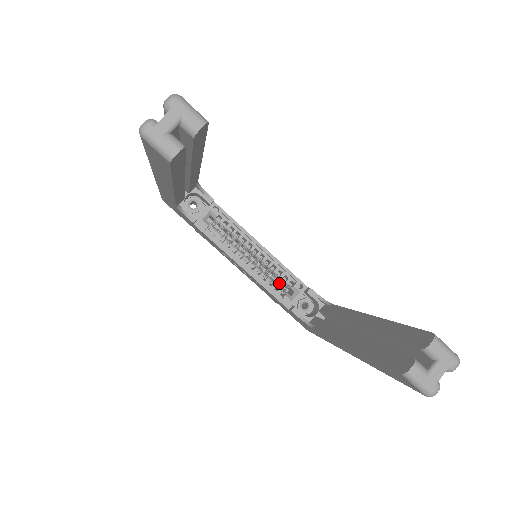
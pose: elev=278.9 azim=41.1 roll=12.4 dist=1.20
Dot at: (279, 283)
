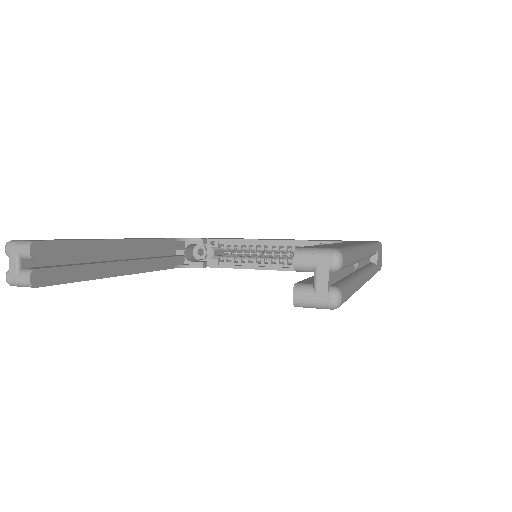
Dot at: occluded
